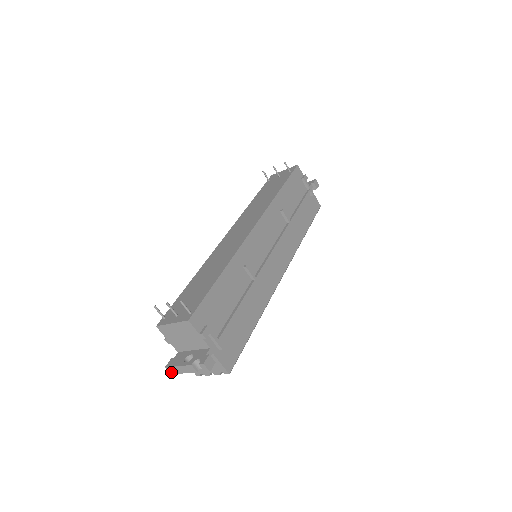
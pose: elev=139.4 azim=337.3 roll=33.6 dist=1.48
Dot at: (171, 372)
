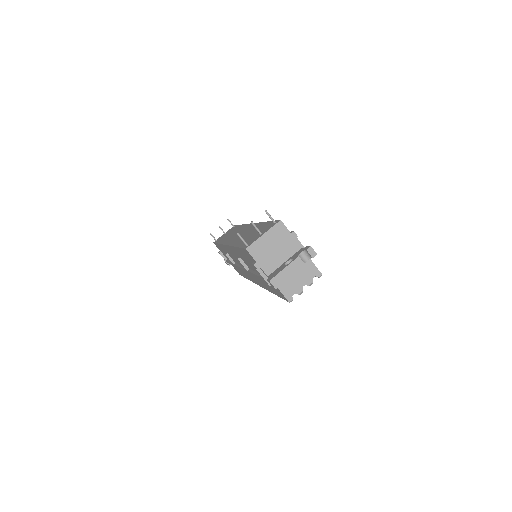
Dot at: (276, 284)
